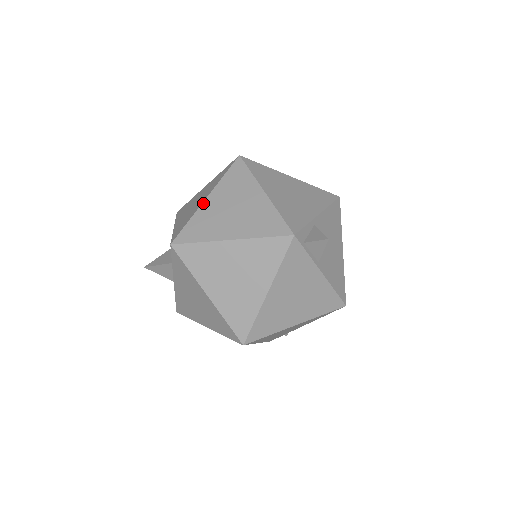
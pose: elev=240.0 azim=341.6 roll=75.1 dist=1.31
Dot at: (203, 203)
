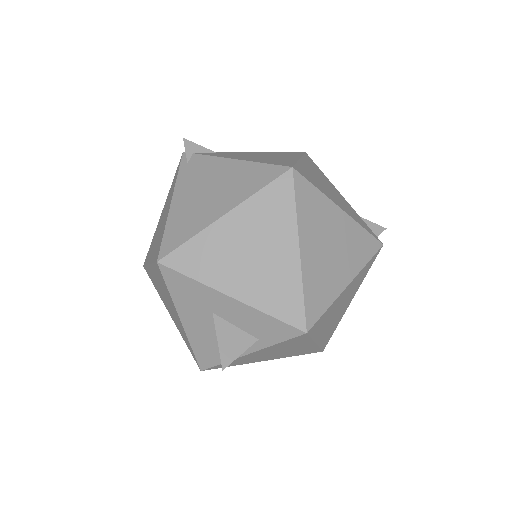
Dot at: (302, 259)
